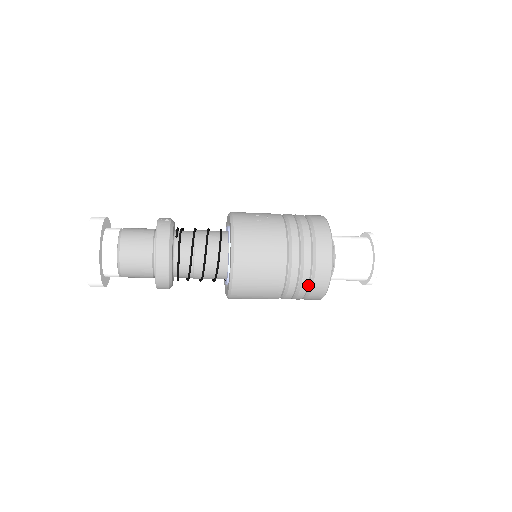
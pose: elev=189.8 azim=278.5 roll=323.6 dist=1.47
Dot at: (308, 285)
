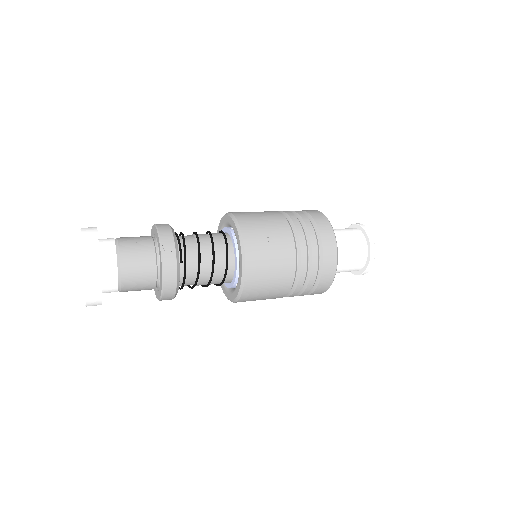
Dot at: occluded
